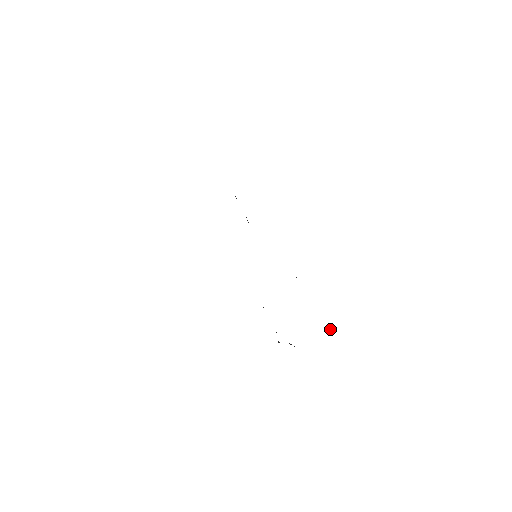
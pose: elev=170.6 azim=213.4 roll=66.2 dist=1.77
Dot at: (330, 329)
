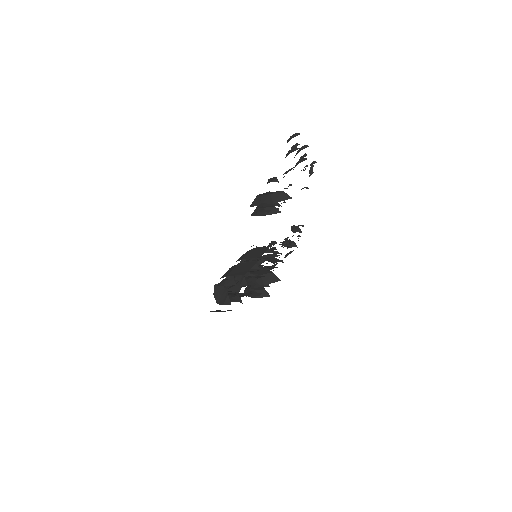
Dot at: (311, 168)
